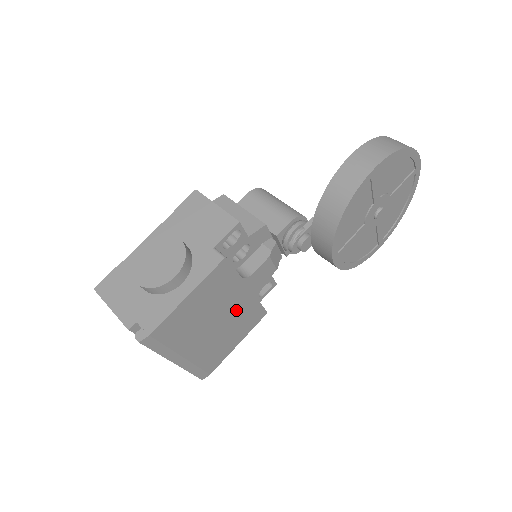
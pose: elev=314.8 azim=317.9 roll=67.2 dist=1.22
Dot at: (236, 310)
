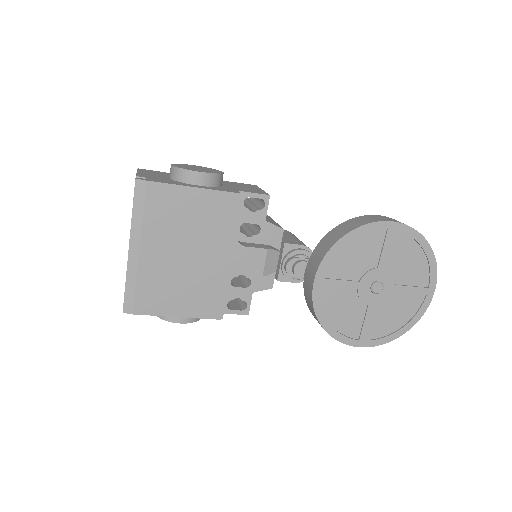
Dot at: (207, 267)
